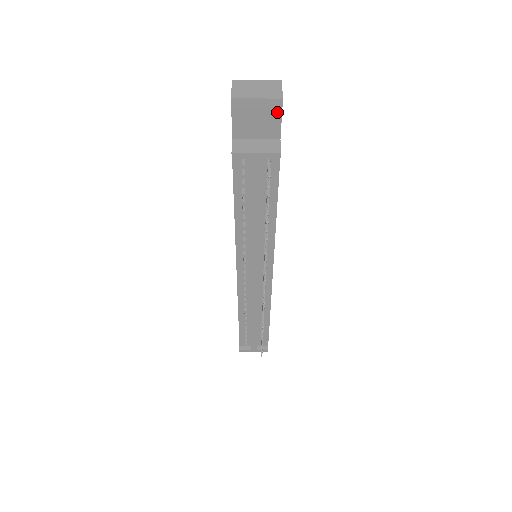
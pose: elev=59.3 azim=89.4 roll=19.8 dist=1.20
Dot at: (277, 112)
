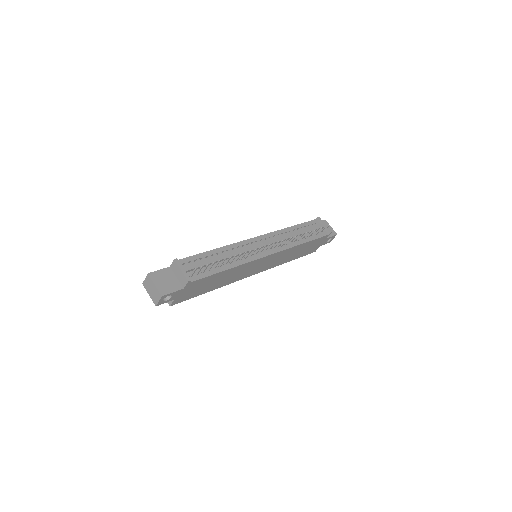
Dot at: (333, 234)
